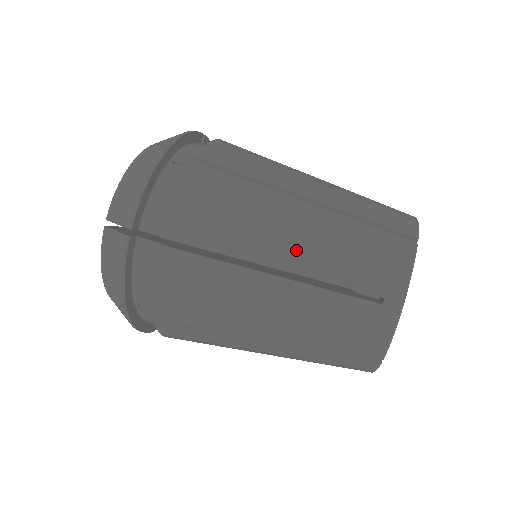
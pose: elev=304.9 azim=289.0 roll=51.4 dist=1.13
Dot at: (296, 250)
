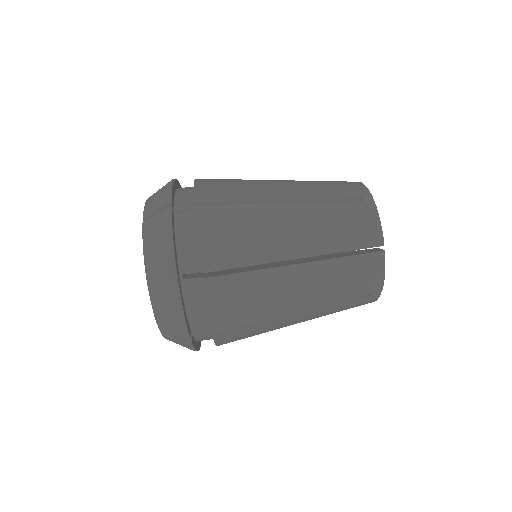
Dot at: (306, 300)
